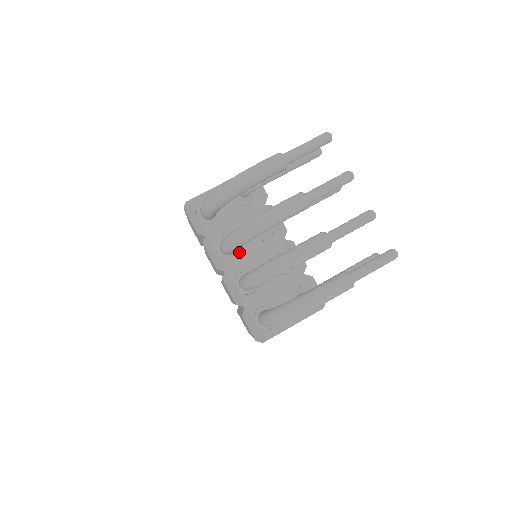
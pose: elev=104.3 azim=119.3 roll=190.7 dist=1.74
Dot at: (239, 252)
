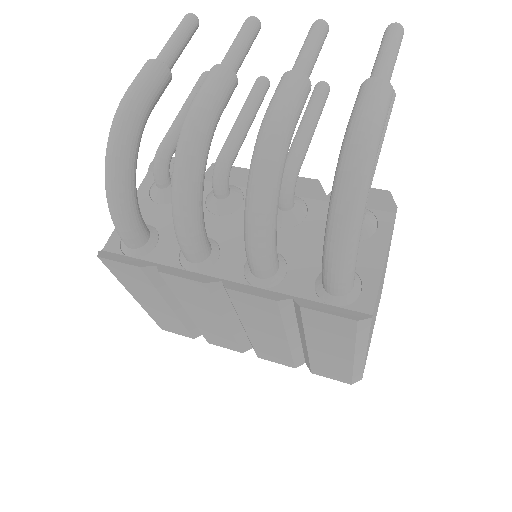
Dot at: (219, 246)
